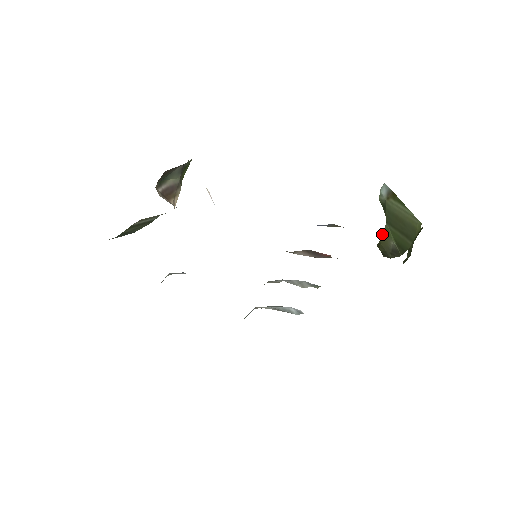
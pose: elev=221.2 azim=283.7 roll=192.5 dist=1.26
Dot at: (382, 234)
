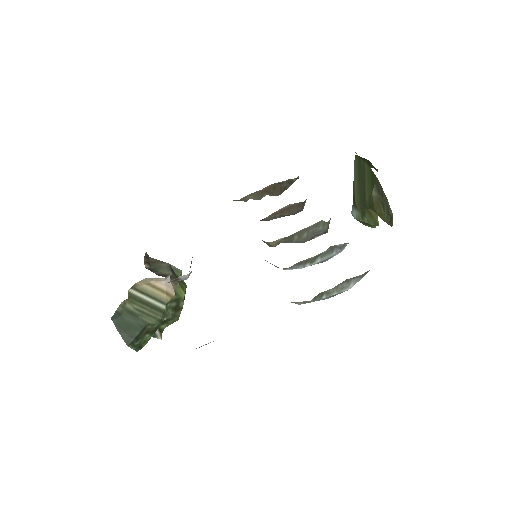
Dot at: occluded
